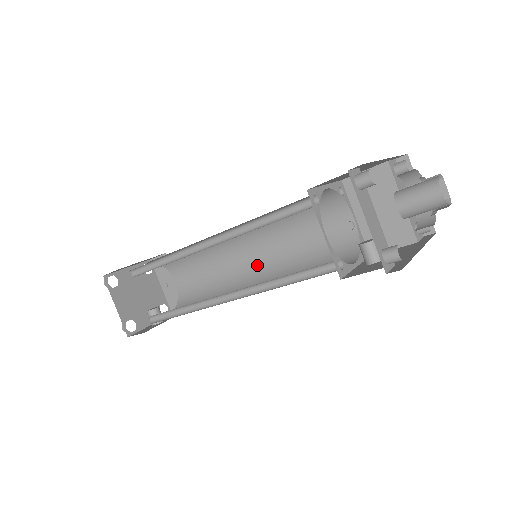
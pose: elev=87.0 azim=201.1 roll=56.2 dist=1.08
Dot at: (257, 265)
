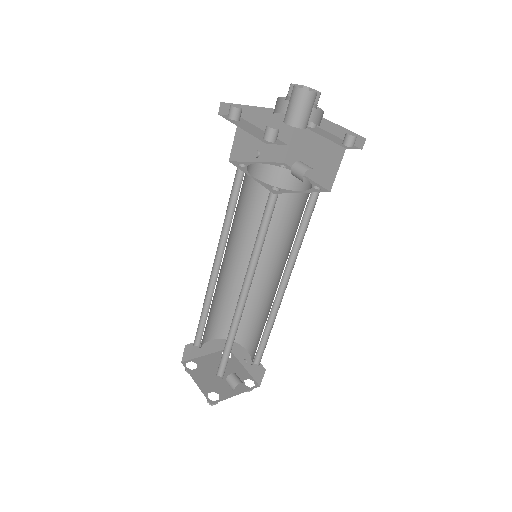
Dot at: (277, 276)
